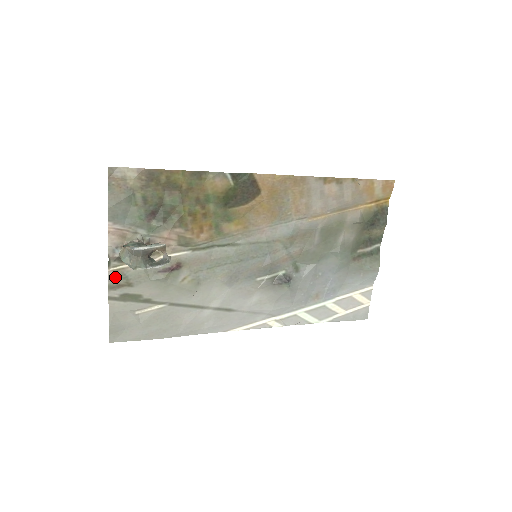
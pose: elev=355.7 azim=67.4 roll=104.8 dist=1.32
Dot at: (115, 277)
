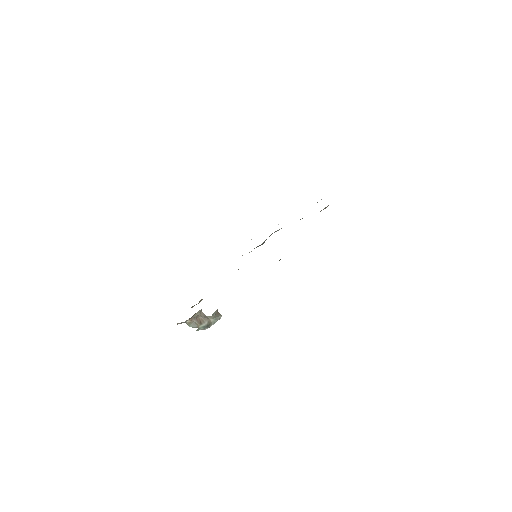
Dot at: occluded
